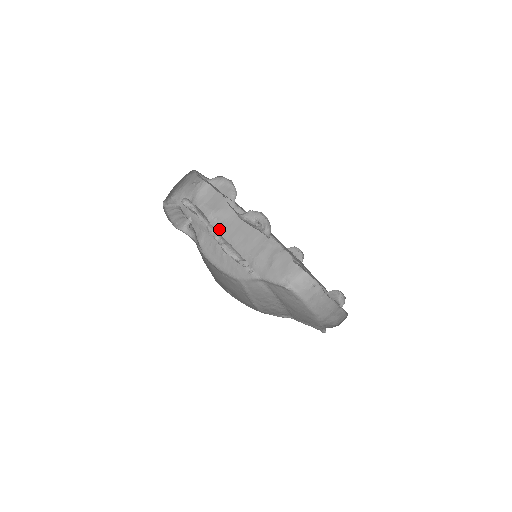
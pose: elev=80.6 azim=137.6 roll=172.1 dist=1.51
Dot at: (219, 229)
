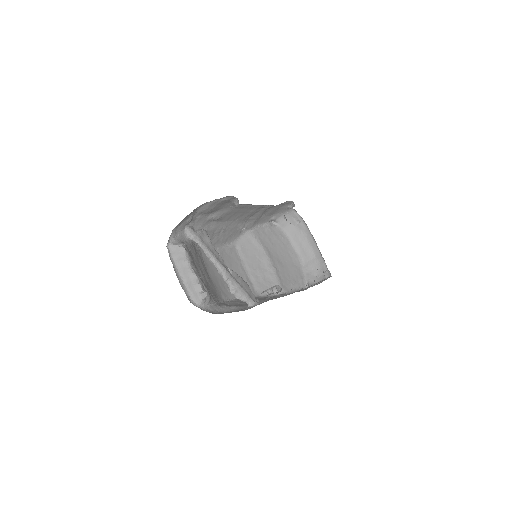
Dot at: (217, 220)
